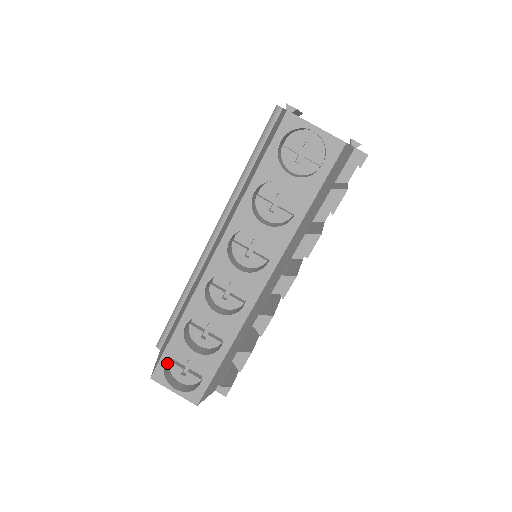
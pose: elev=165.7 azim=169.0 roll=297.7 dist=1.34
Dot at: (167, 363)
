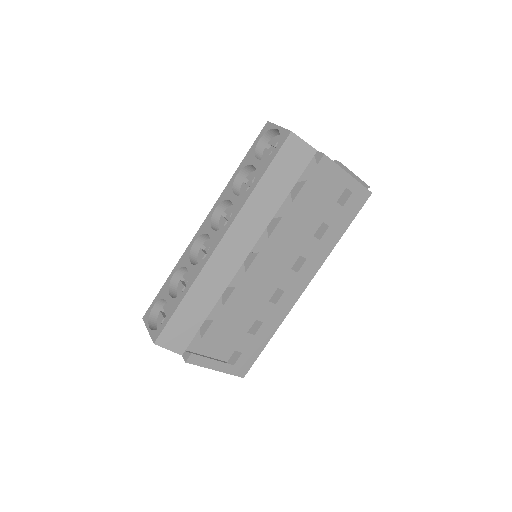
Dot at: (157, 310)
